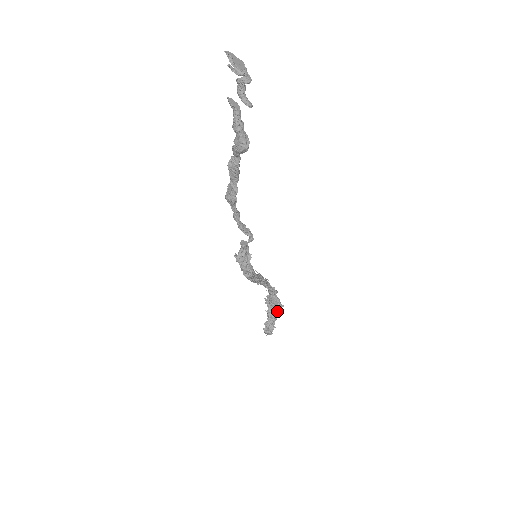
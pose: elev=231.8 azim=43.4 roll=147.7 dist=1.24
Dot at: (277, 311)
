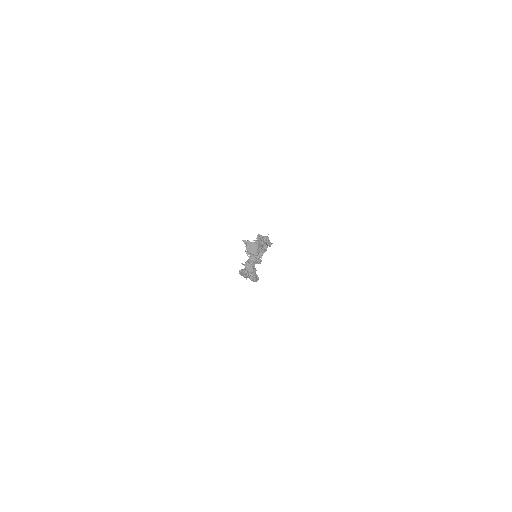
Dot at: occluded
